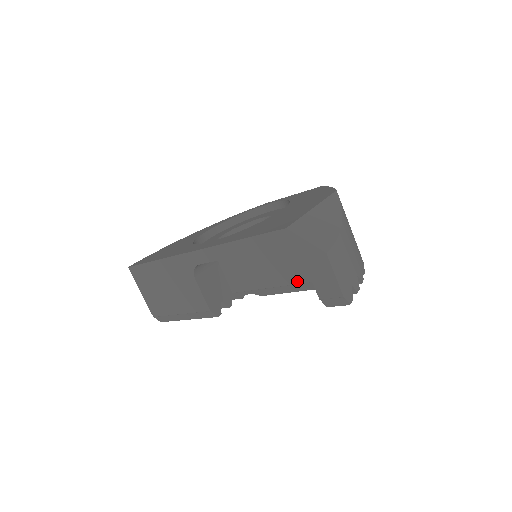
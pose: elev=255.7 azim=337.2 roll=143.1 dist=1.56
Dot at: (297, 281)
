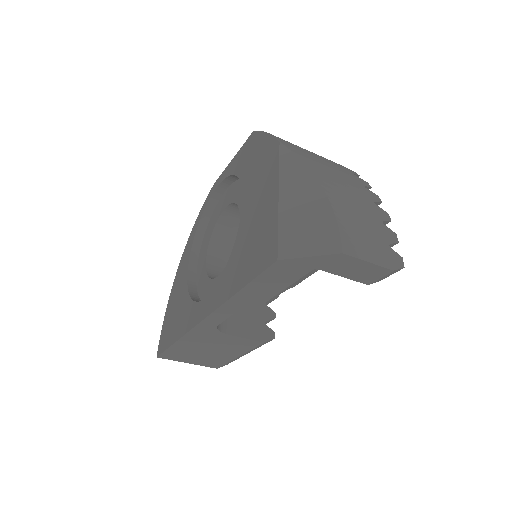
Dot at: occluded
